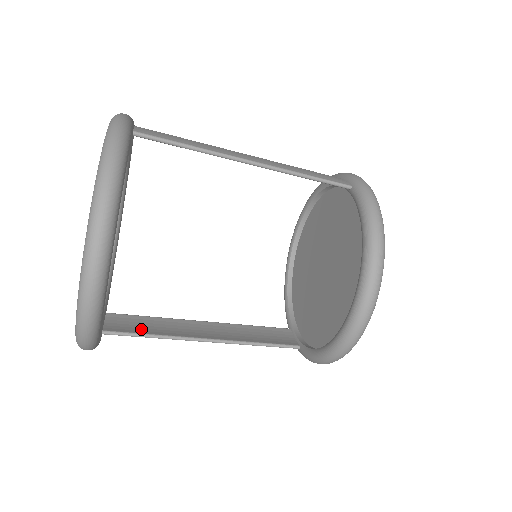
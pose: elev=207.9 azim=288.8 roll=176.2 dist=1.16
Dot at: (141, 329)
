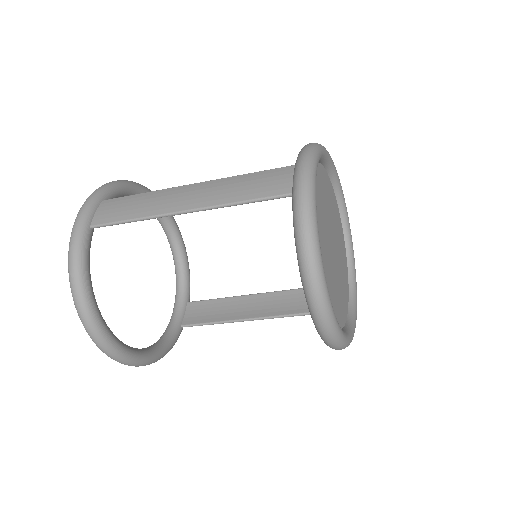
Dot at: (207, 317)
